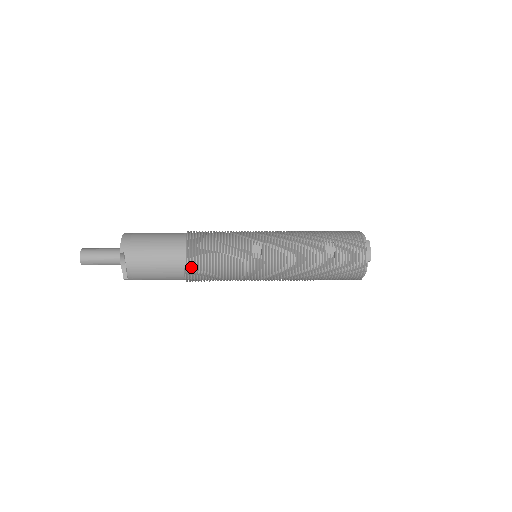
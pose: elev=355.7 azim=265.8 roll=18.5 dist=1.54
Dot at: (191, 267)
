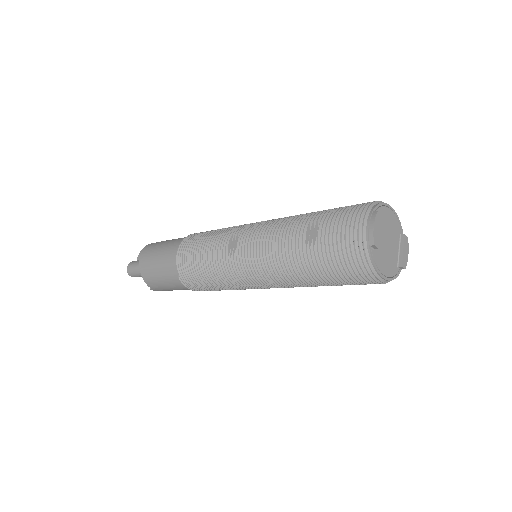
Dot at: (181, 271)
